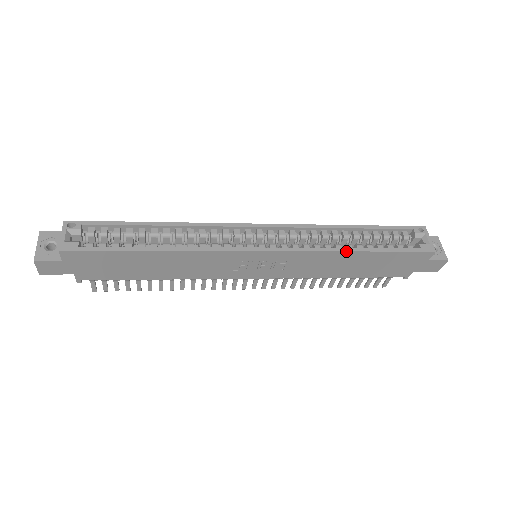
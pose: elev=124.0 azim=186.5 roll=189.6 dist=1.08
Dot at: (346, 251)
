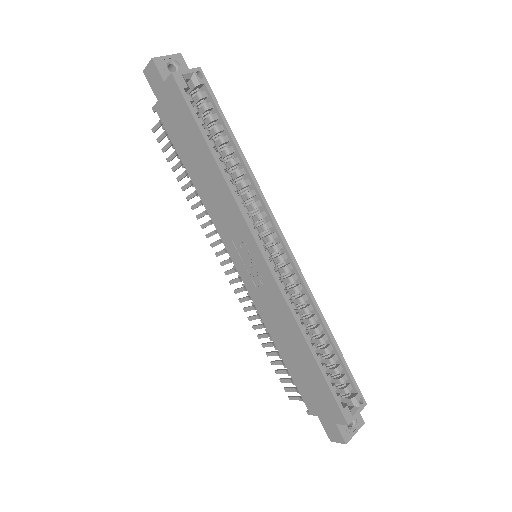
Dot at: (303, 335)
